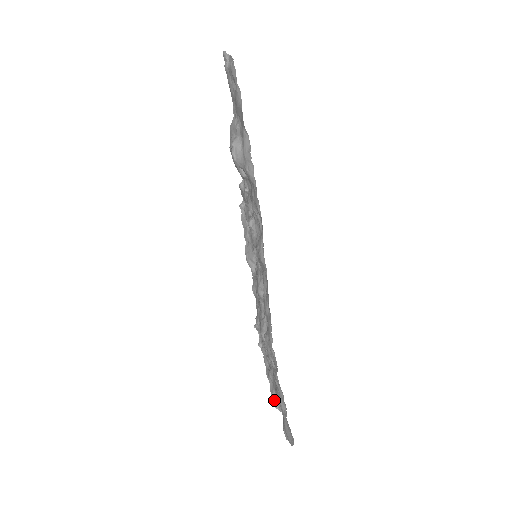
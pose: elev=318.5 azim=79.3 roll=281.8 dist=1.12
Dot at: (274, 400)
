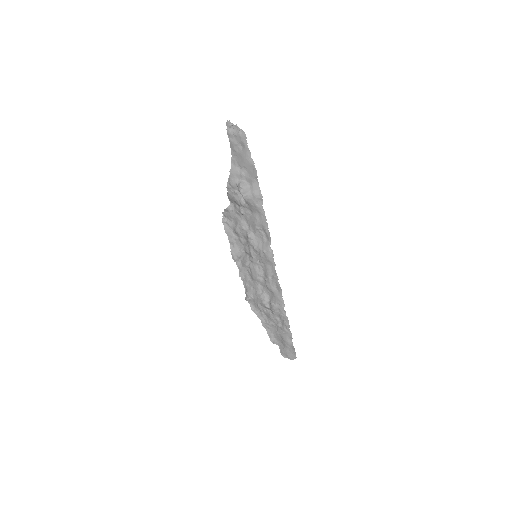
Dot at: (273, 339)
